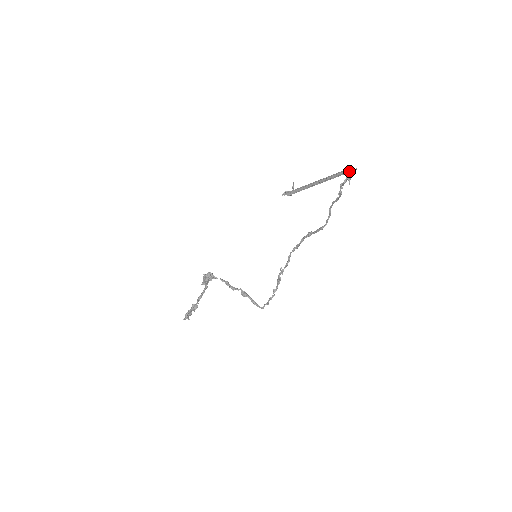
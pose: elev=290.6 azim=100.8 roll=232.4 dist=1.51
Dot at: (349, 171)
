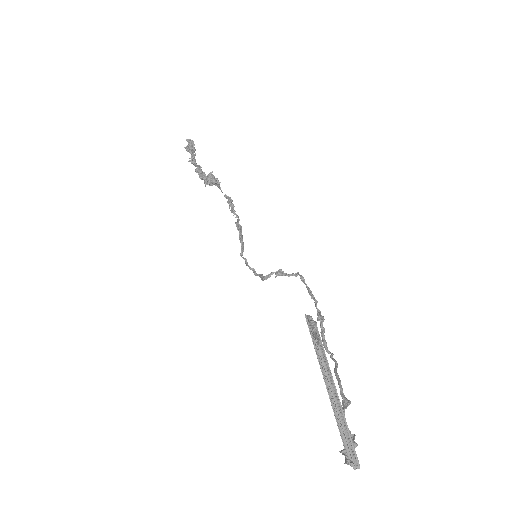
Dot at: (346, 463)
